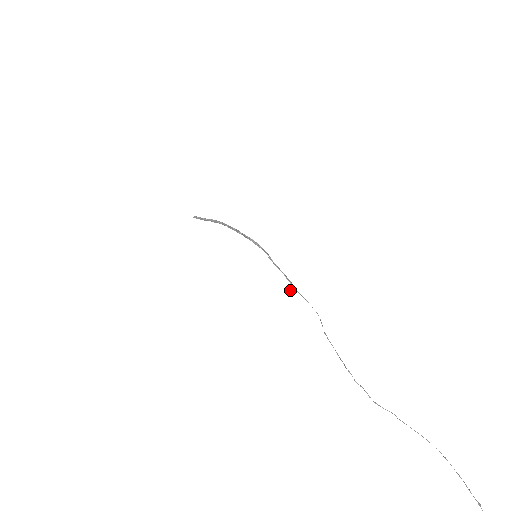
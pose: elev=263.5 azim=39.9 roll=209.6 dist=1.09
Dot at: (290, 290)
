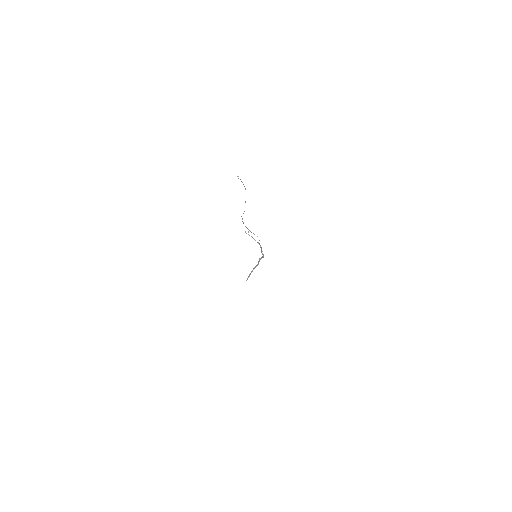
Dot at: (251, 236)
